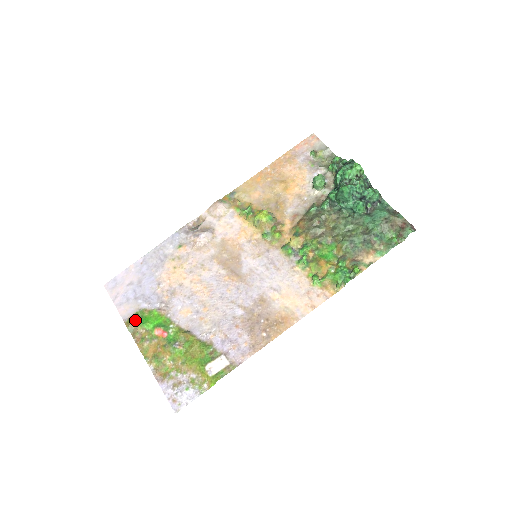
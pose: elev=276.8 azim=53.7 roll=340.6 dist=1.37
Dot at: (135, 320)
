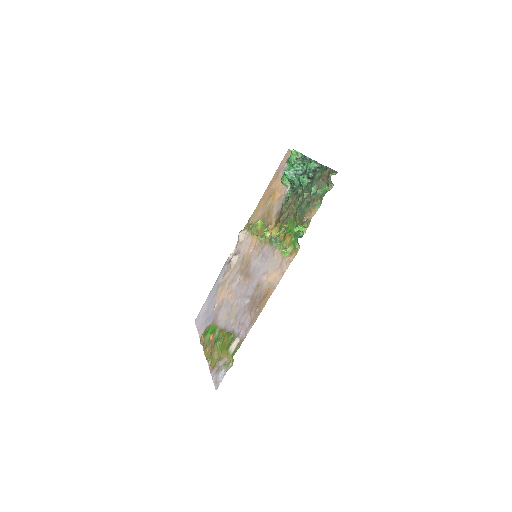
Dot at: (203, 335)
